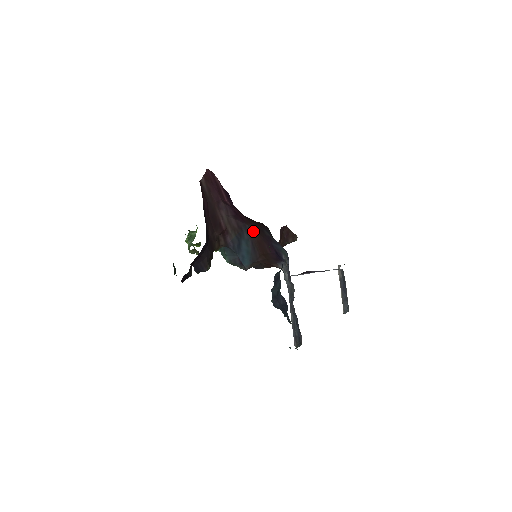
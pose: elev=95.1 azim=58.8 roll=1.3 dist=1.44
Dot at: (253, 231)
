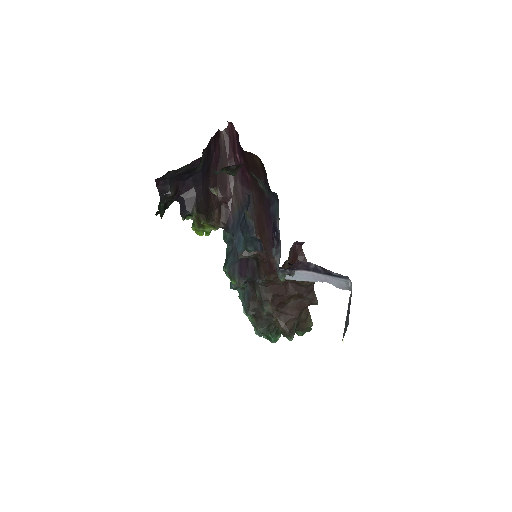
Dot at: (256, 201)
